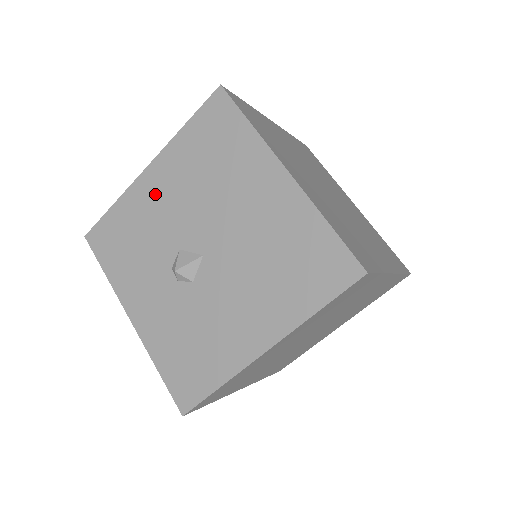
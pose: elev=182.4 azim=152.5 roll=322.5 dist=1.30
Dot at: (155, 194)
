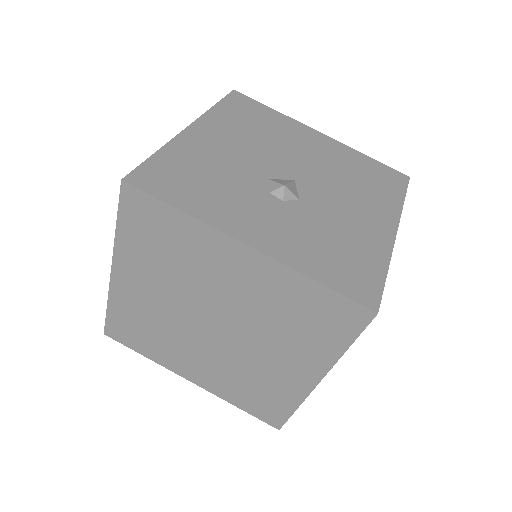
Dot at: (212, 143)
